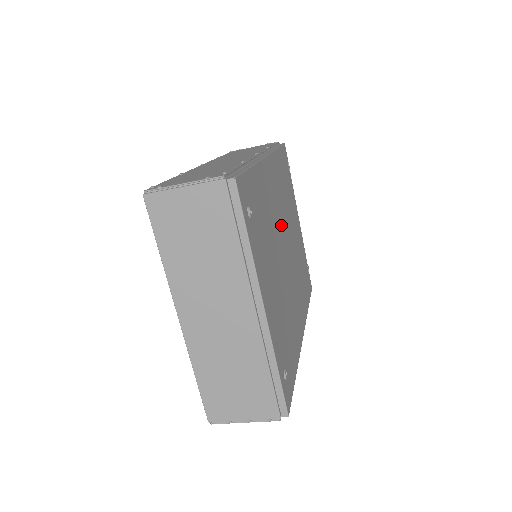
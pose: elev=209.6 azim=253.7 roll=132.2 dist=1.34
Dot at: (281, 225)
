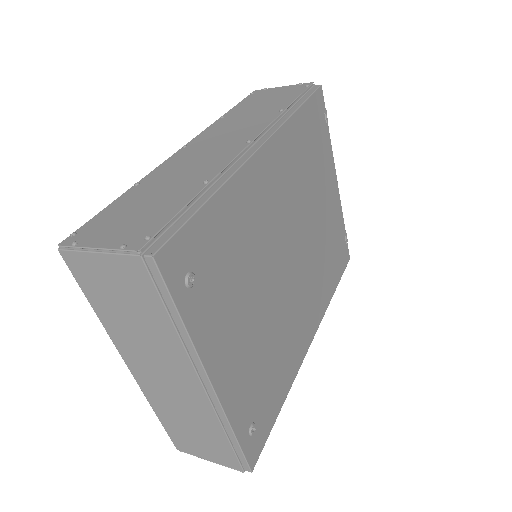
Dot at: (284, 228)
